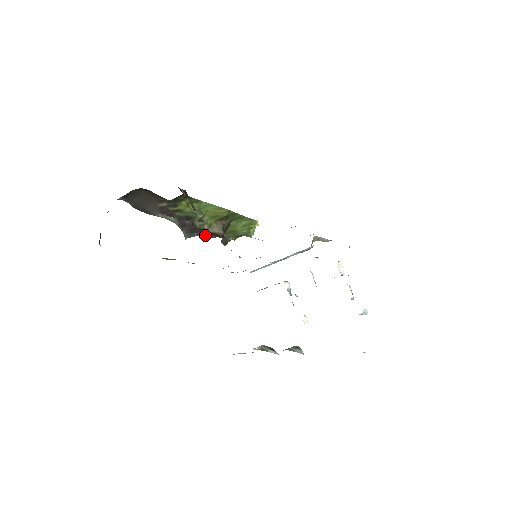
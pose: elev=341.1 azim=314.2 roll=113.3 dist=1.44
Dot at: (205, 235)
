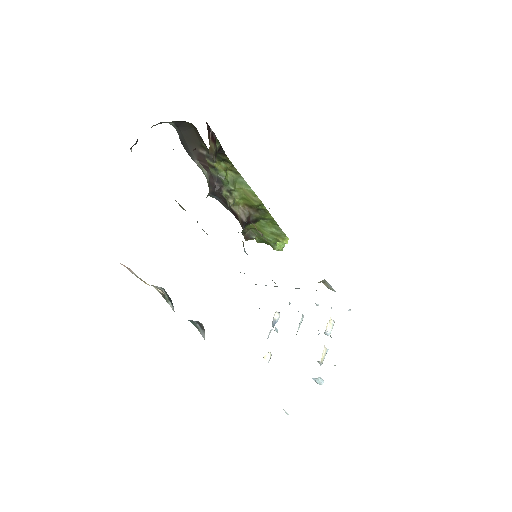
Dot at: (221, 203)
